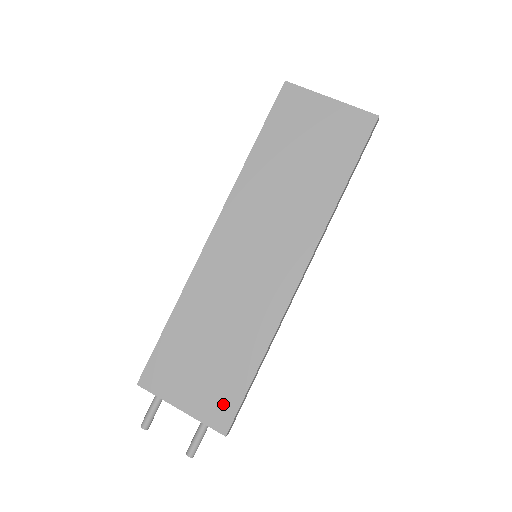
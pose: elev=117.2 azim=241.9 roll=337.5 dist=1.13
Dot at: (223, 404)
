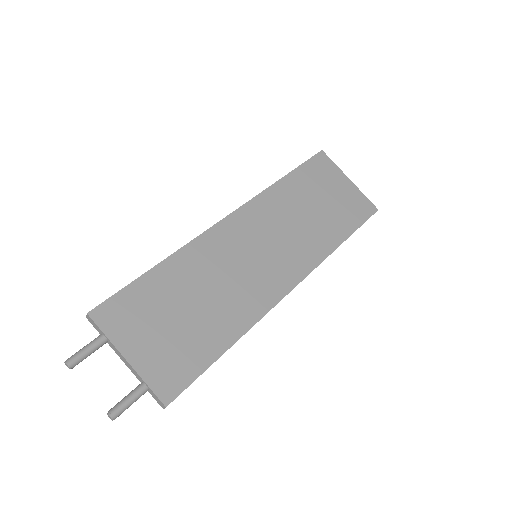
Dot at: (177, 372)
